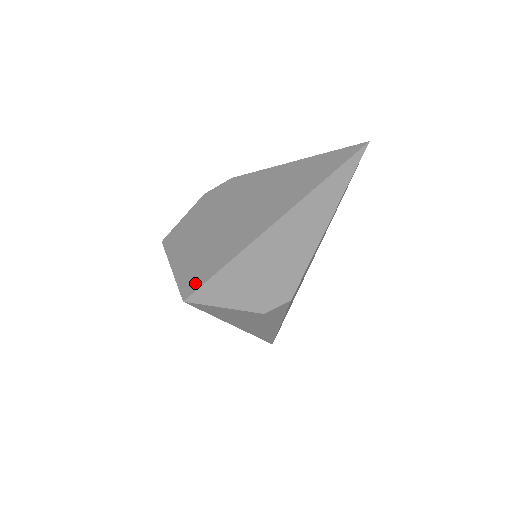
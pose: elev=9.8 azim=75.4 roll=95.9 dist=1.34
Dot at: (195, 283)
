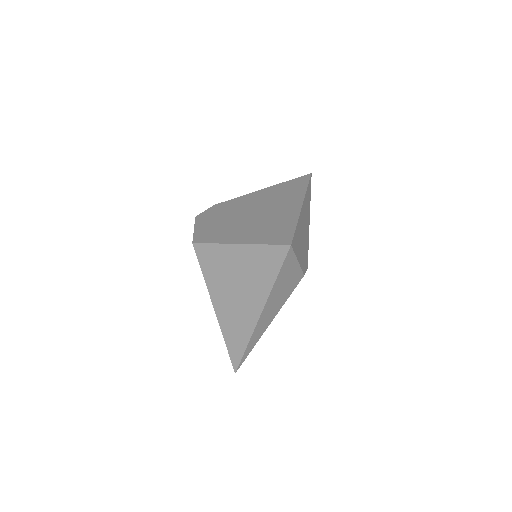
Dot at: (285, 237)
